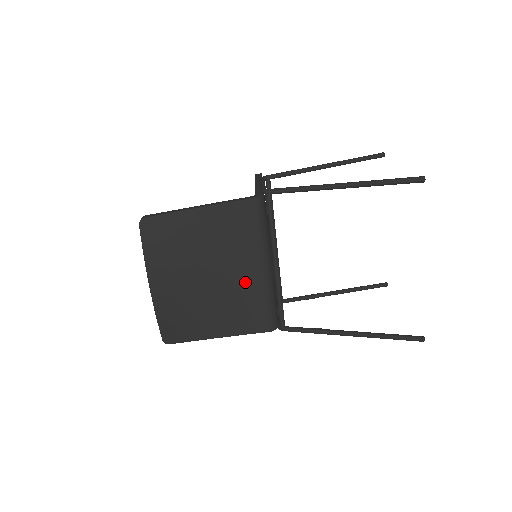
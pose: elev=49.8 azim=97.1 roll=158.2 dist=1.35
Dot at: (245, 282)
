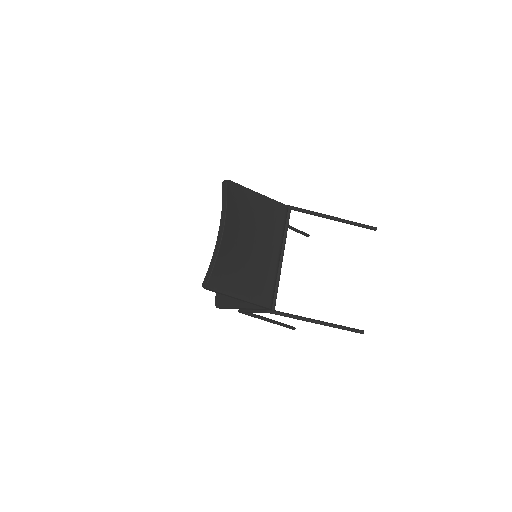
Dot at: (267, 261)
